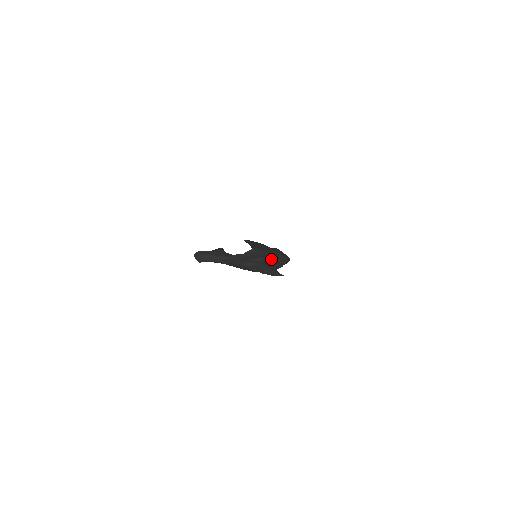
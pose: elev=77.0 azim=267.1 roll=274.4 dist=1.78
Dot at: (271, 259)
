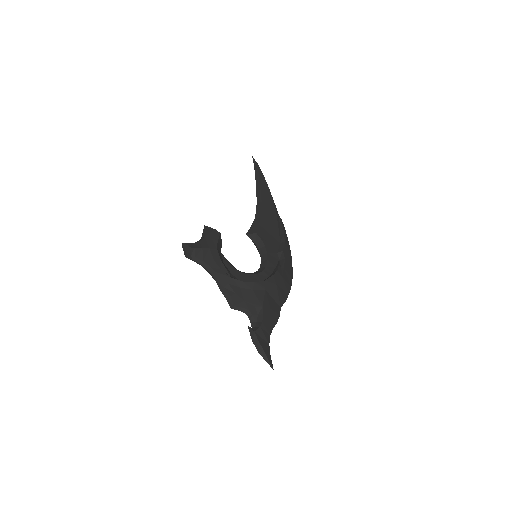
Dot at: (270, 306)
